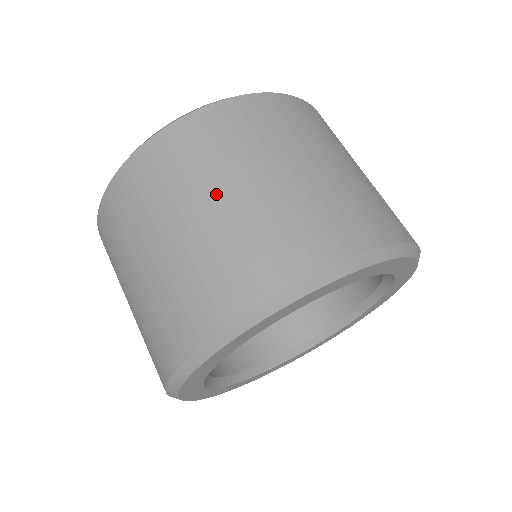
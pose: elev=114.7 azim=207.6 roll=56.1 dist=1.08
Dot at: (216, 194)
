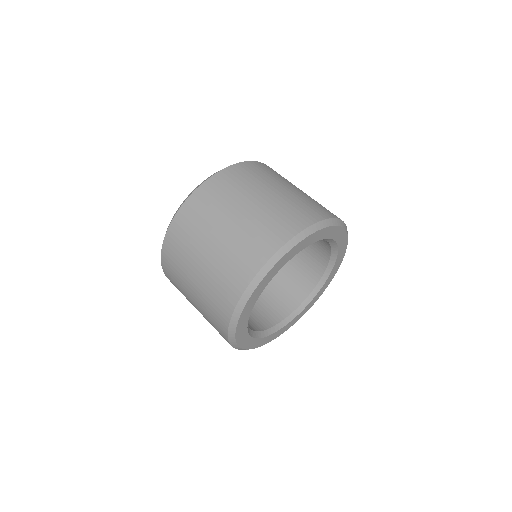
Dot at: (277, 187)
